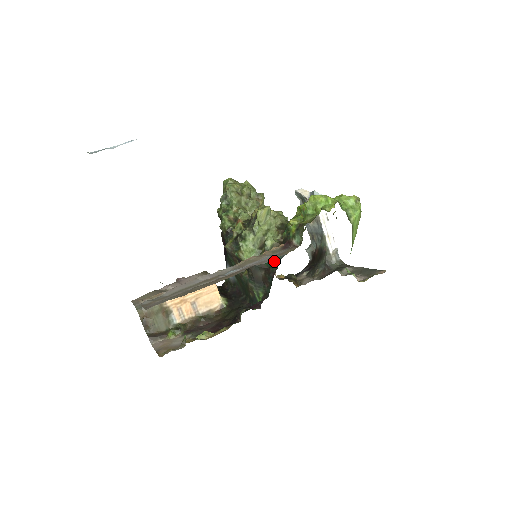
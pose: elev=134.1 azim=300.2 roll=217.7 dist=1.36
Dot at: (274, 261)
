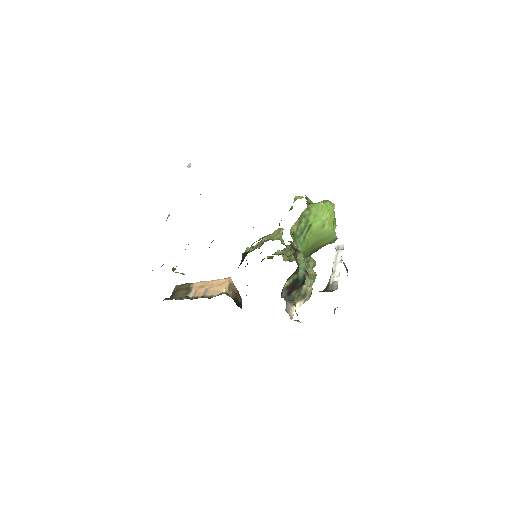
Dot at: occluded
